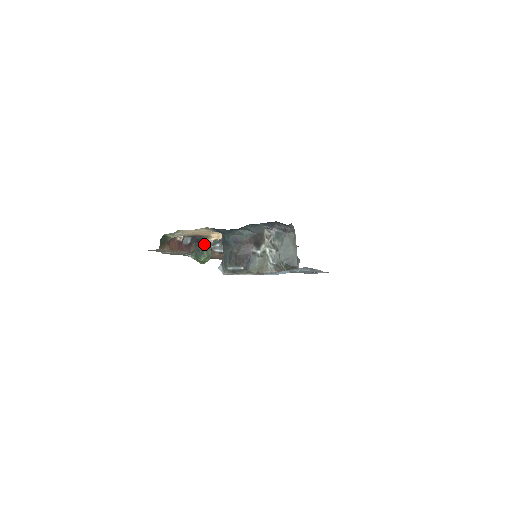
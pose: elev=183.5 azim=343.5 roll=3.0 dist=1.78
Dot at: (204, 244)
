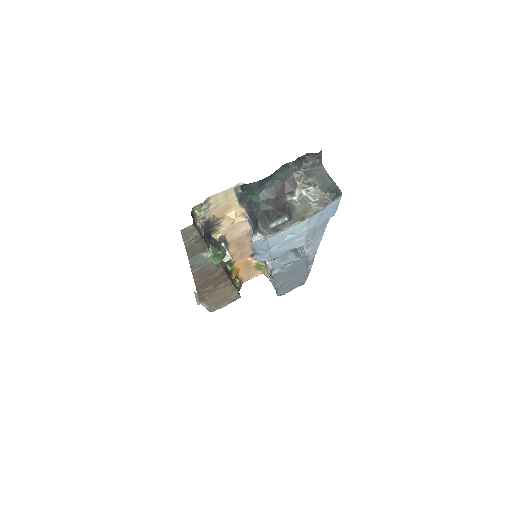
Dot at: (214, 240)
